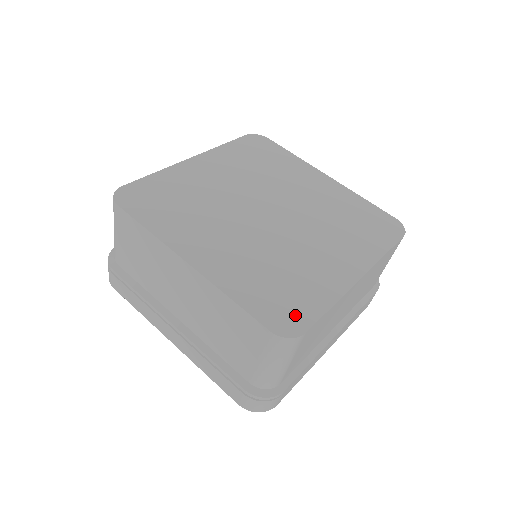
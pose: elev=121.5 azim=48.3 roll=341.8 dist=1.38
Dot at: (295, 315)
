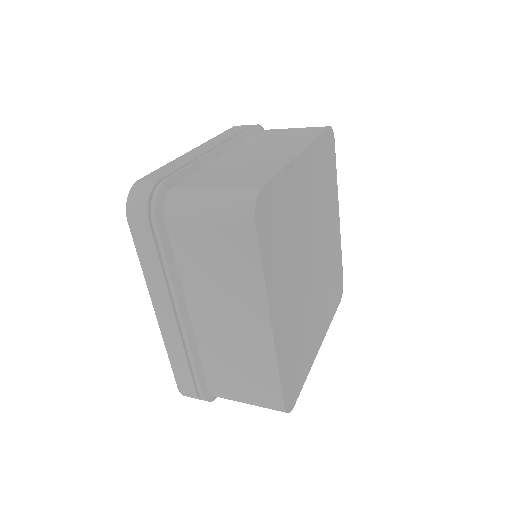
Dot at: (295, 389)
